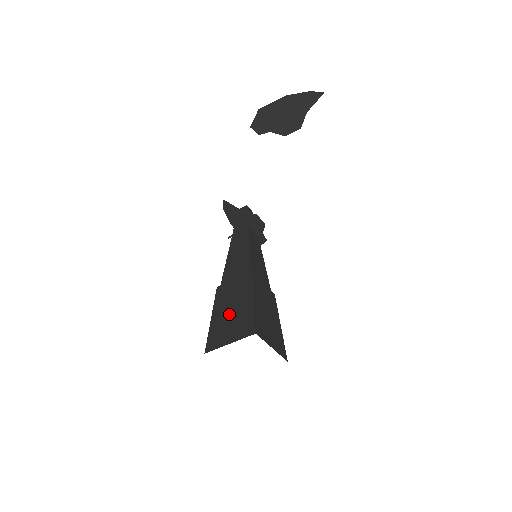
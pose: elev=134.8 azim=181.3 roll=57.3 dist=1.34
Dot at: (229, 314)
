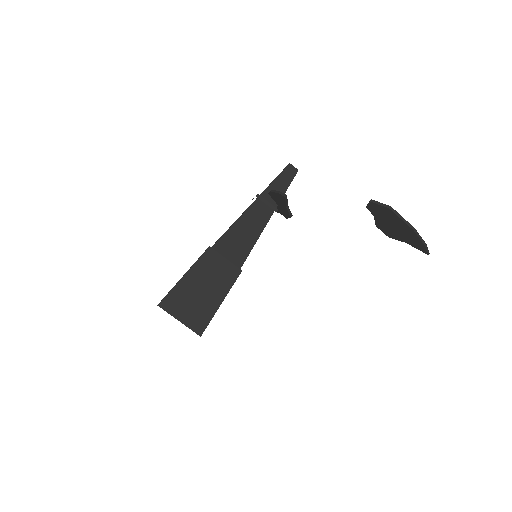
Dot at: (198, 292)
